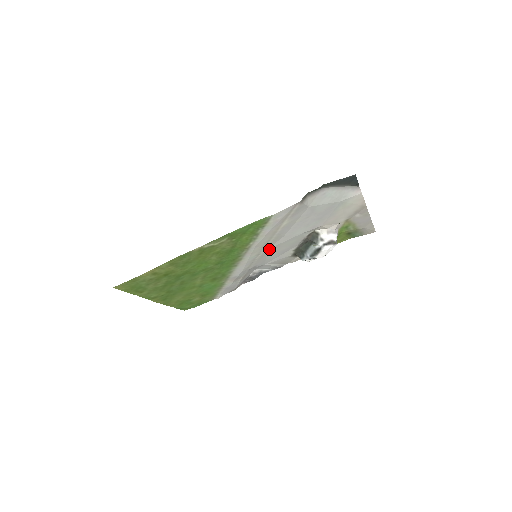
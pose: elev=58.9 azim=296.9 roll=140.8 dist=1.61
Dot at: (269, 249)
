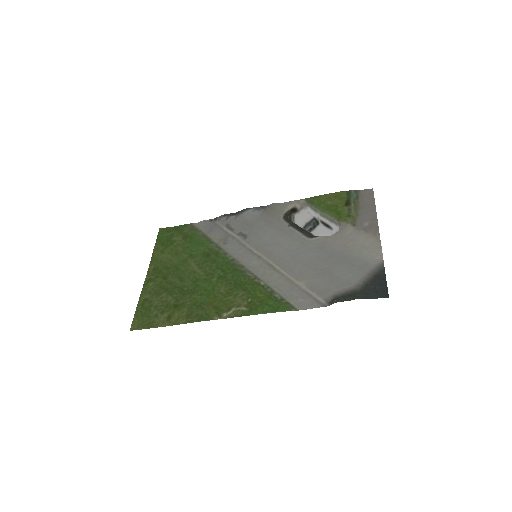
Dot at: (270, 253)
